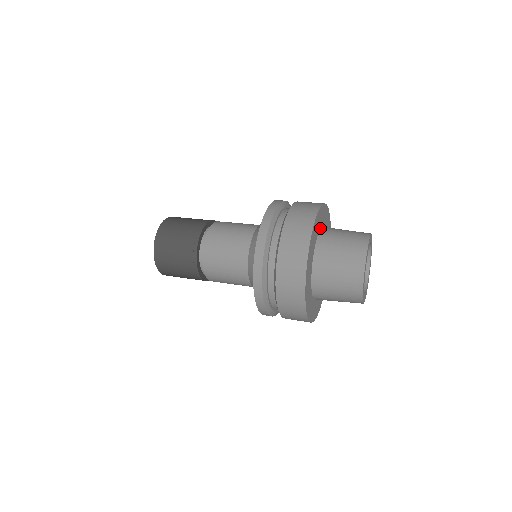
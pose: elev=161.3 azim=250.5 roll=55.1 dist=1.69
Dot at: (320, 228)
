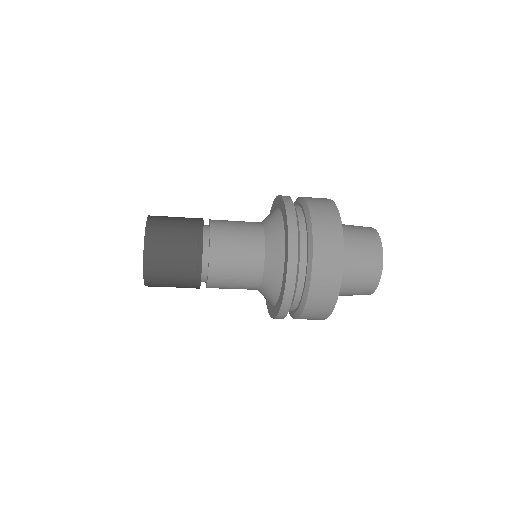
Dot at: occluded
